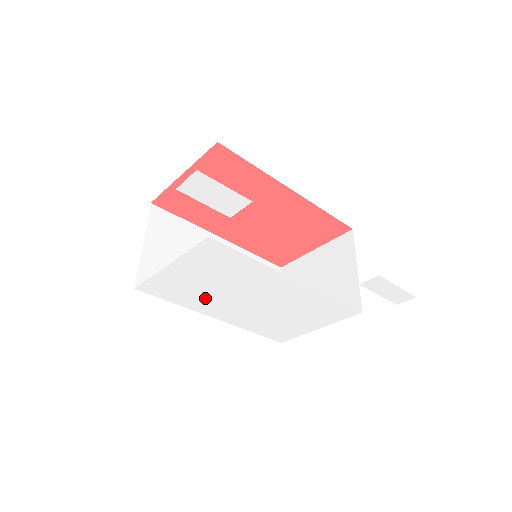
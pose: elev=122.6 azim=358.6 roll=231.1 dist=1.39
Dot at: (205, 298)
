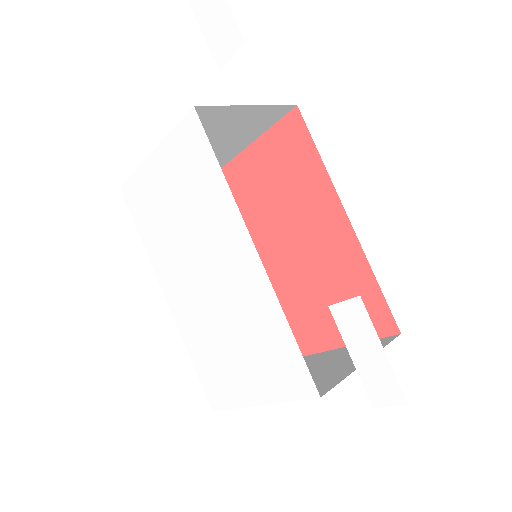
Dot at: (166, 242)
